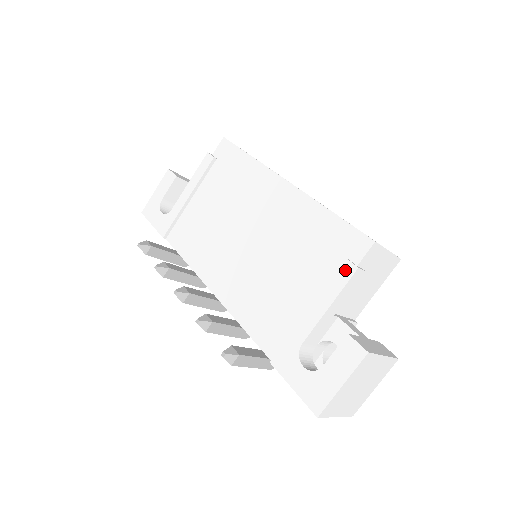
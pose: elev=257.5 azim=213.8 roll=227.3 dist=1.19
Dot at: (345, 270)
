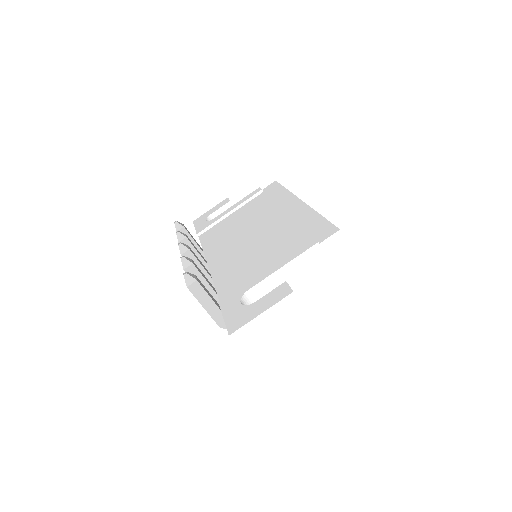
Dot at: (308, 244)
